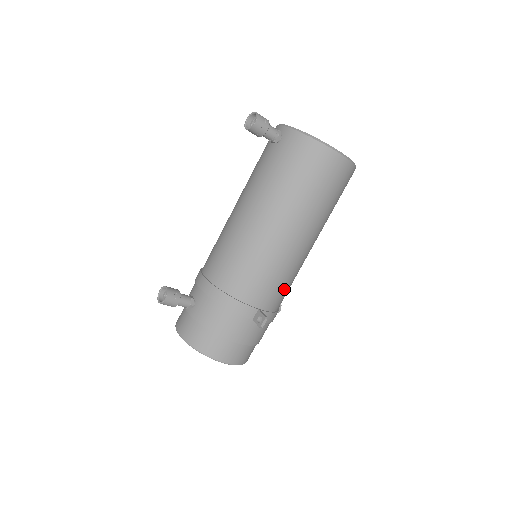
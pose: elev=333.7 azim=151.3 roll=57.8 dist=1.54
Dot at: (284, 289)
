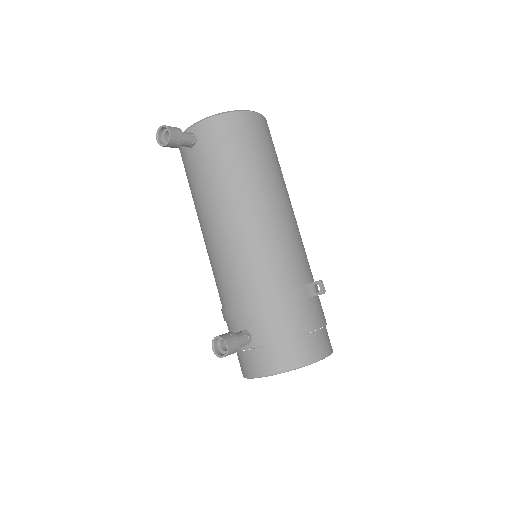
Dot at: (305, 255)
